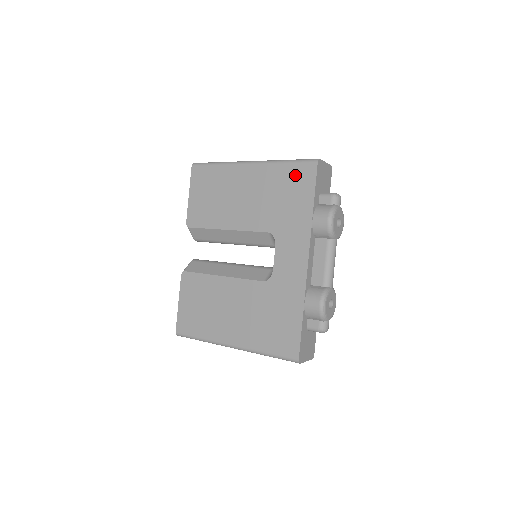
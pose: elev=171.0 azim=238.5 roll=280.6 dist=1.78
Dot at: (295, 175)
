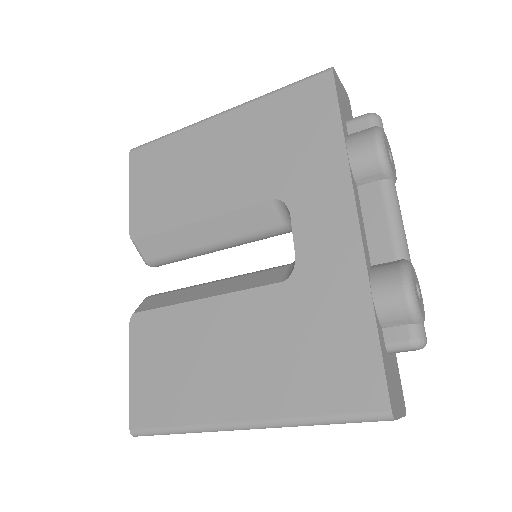
Dot at: (299, 100)
